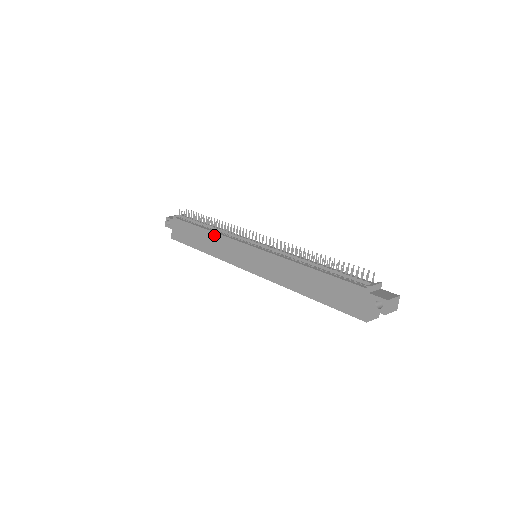
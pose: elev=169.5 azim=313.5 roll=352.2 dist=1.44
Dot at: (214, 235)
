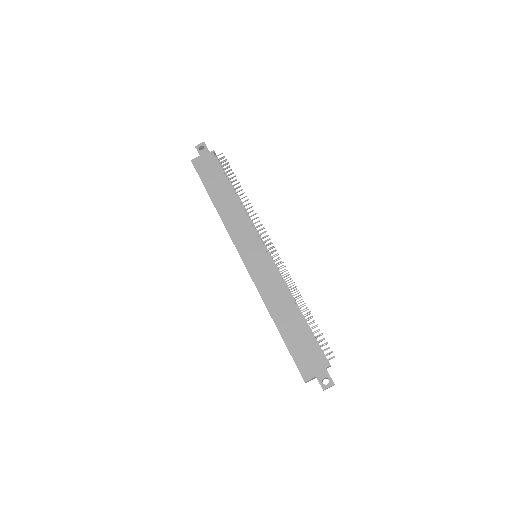
Dot at: (239, 206)
